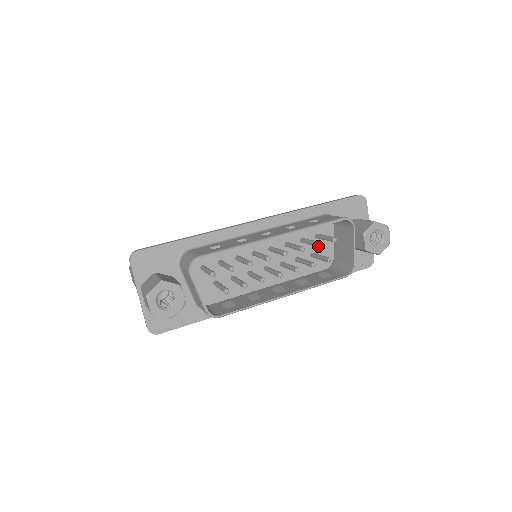
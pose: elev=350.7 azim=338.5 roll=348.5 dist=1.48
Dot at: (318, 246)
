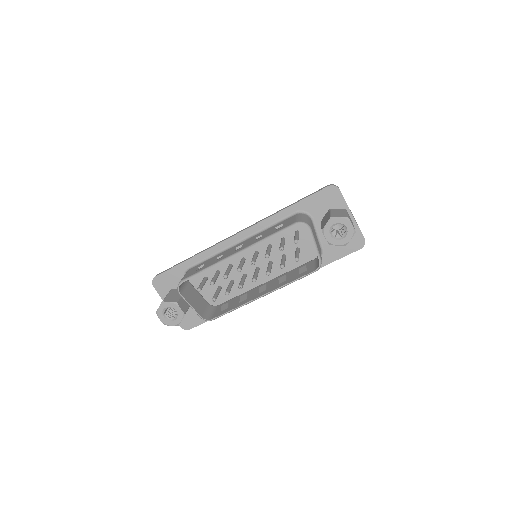
Dot at: occluded
